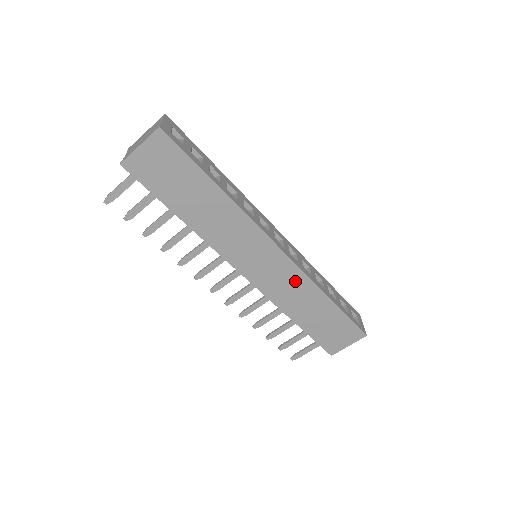
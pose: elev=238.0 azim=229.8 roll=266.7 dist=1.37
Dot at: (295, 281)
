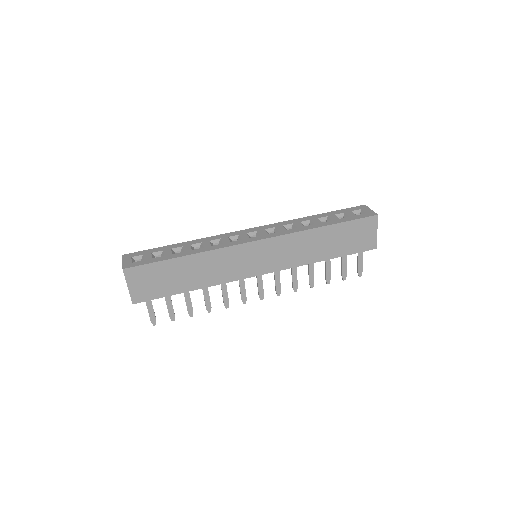
Dot at: (291, 243)
